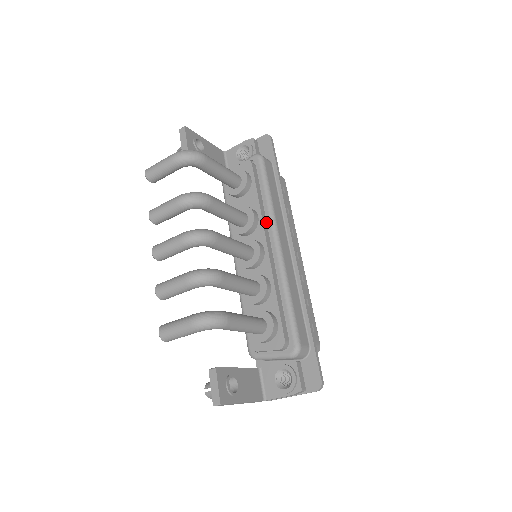
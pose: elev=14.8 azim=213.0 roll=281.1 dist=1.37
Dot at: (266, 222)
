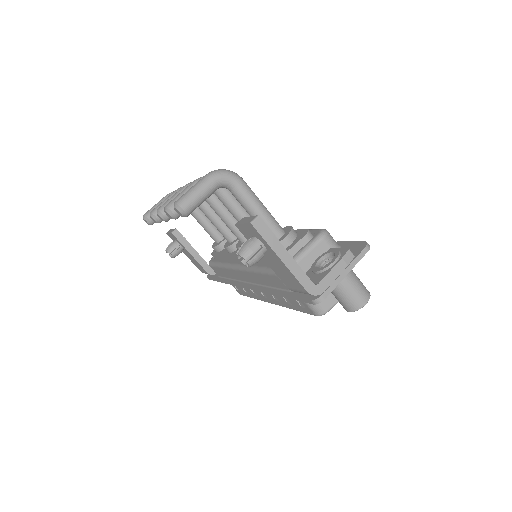
Dot at: occluded
